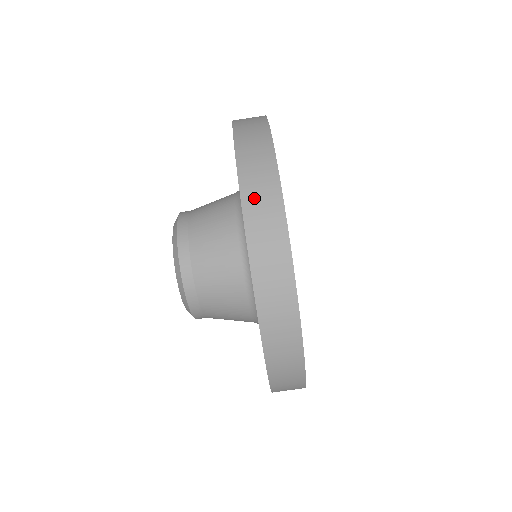
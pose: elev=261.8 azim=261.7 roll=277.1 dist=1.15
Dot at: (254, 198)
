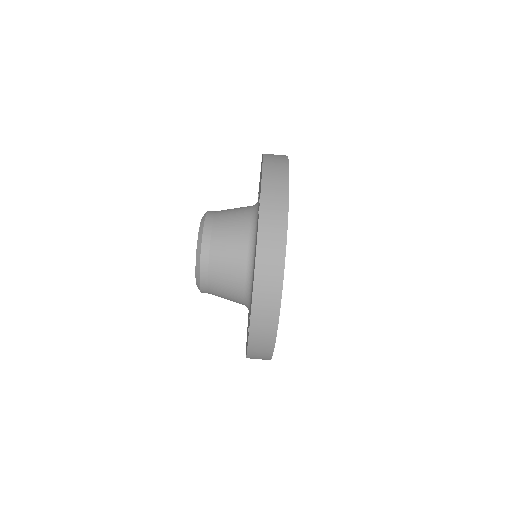
Dot at: (258, 328)
